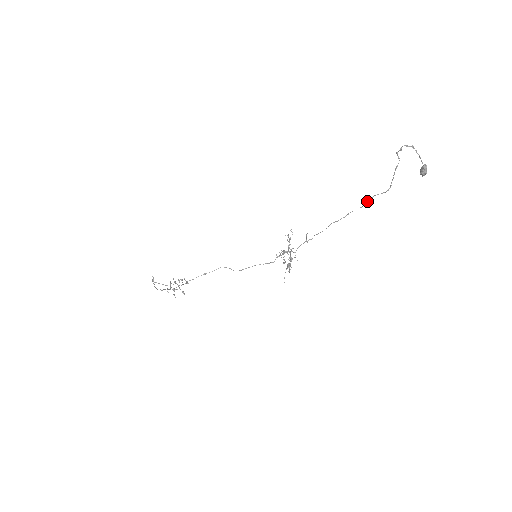
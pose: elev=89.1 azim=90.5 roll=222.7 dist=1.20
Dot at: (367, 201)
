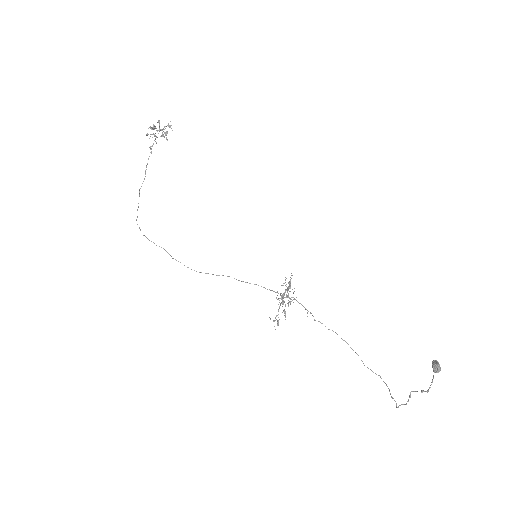
Dot at: occluded
